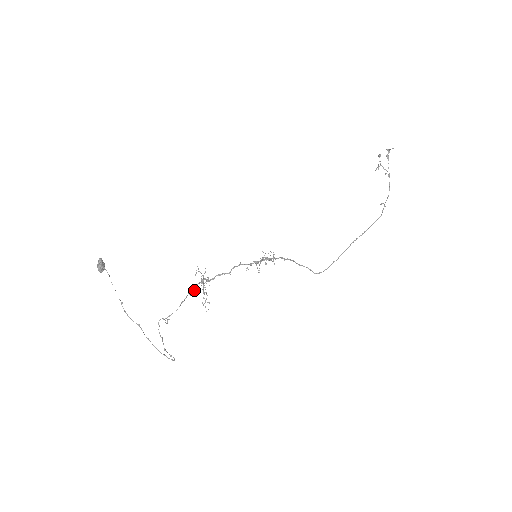
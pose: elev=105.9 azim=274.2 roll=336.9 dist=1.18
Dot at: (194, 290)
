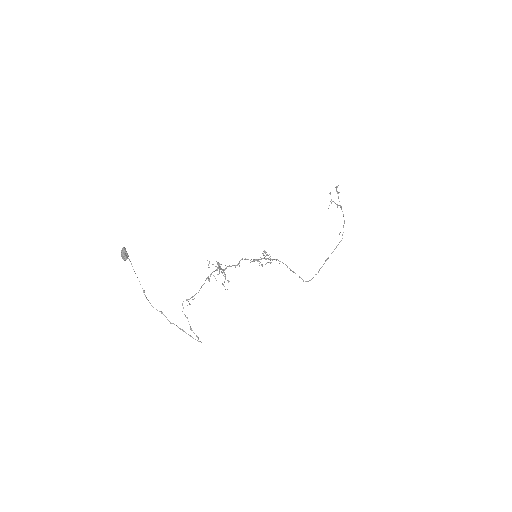
Dot at: occluded
